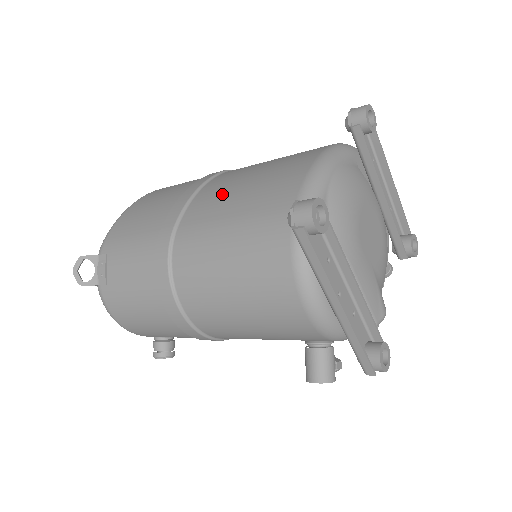
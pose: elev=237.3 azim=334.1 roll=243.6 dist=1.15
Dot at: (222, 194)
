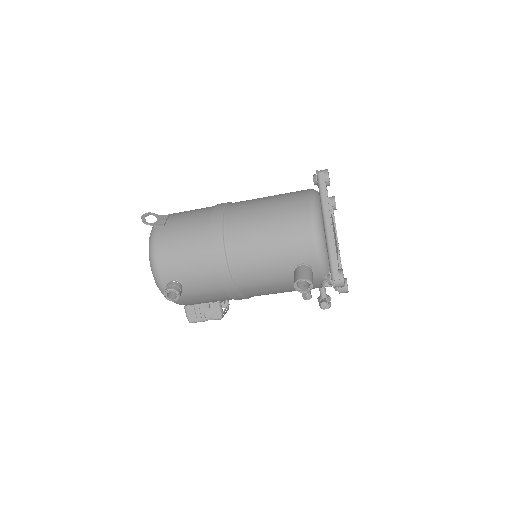
Dot at: occluded
